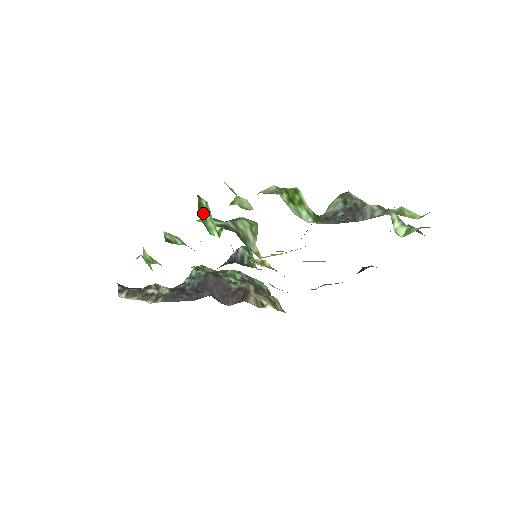
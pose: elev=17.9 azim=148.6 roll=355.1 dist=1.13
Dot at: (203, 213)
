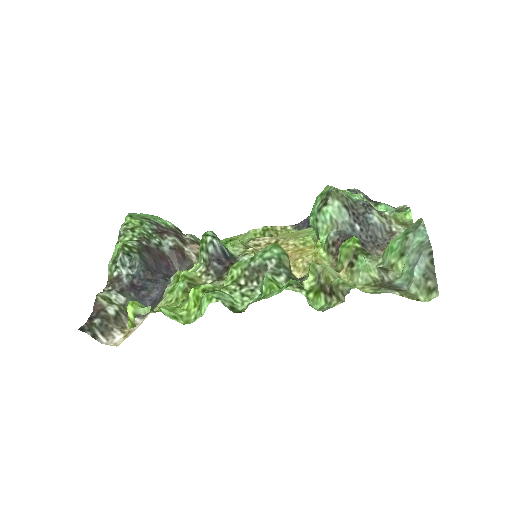
Dot at: occluded
